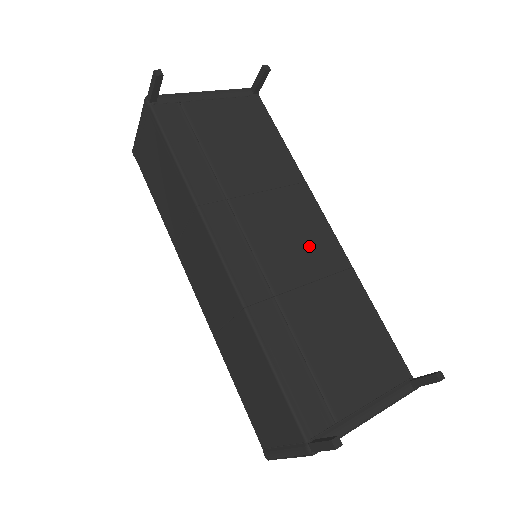
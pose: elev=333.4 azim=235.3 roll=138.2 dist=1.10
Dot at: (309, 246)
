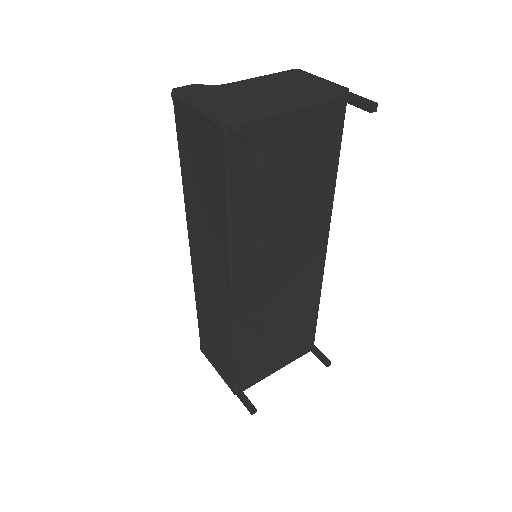
Dot at: (301, 271)
